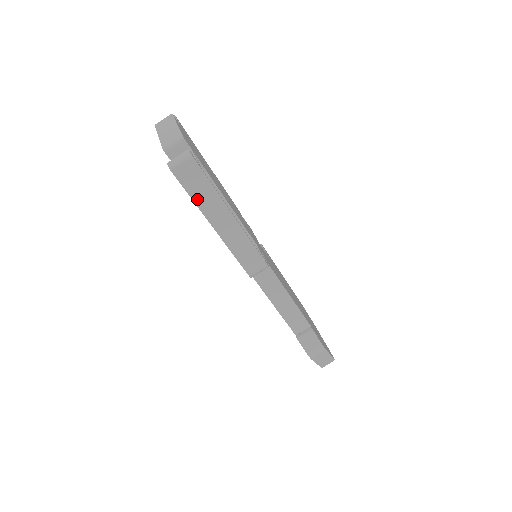
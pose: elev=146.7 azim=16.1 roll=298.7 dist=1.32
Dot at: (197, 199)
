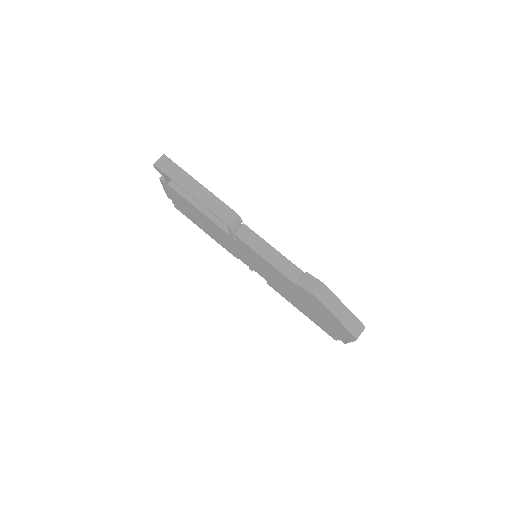
Dot at: (174, 178)
